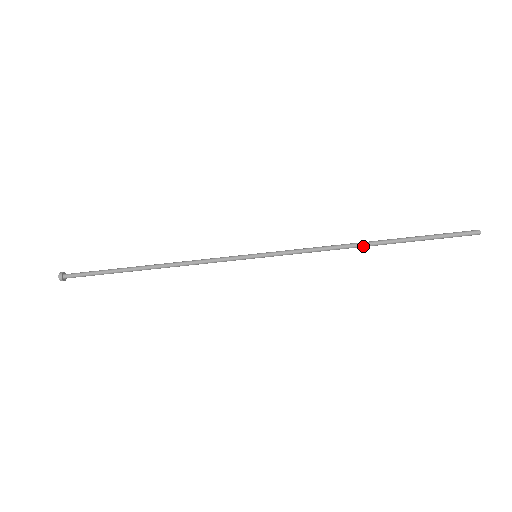
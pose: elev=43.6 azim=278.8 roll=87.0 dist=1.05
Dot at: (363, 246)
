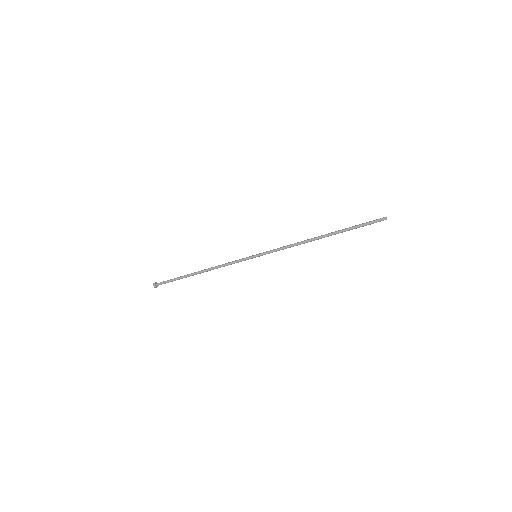
Dot at: occluded
